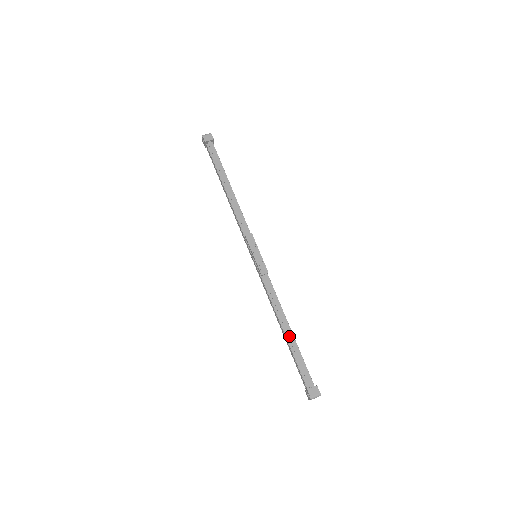
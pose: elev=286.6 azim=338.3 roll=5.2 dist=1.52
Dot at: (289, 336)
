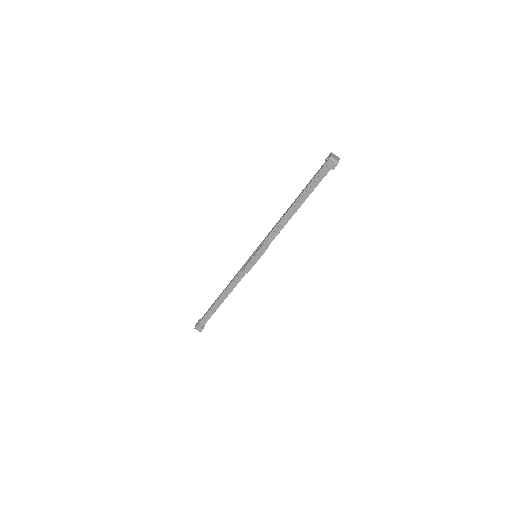
Dot at: (218, 303)
